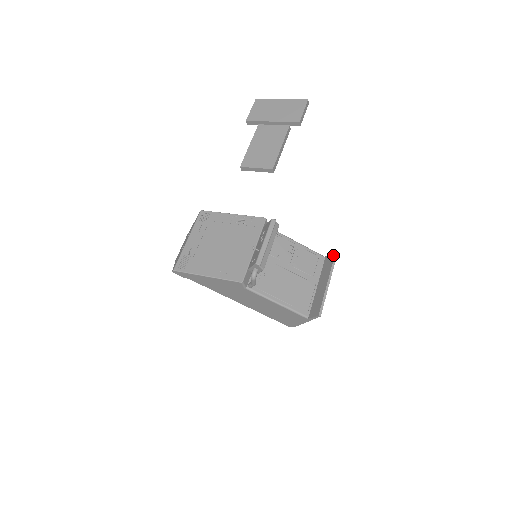
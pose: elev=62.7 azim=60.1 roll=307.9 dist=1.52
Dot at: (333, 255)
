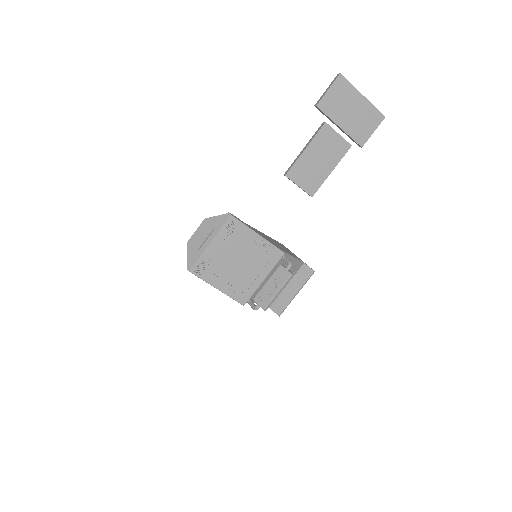
Dot at: (311, 272)
